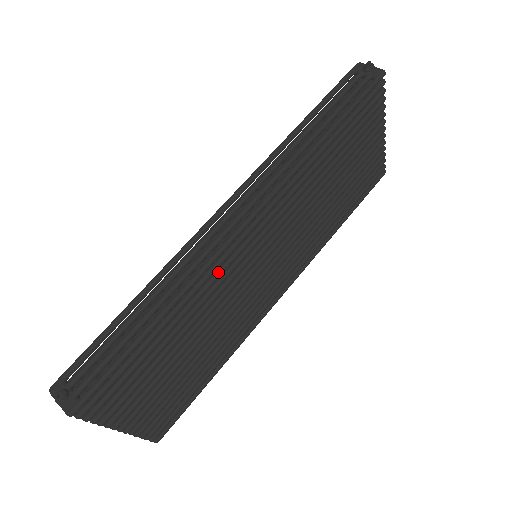
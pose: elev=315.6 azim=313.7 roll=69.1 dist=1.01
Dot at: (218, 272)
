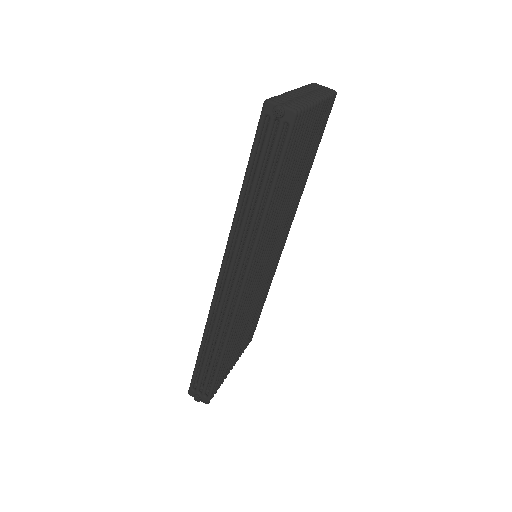
Dot at: (240, 311)
